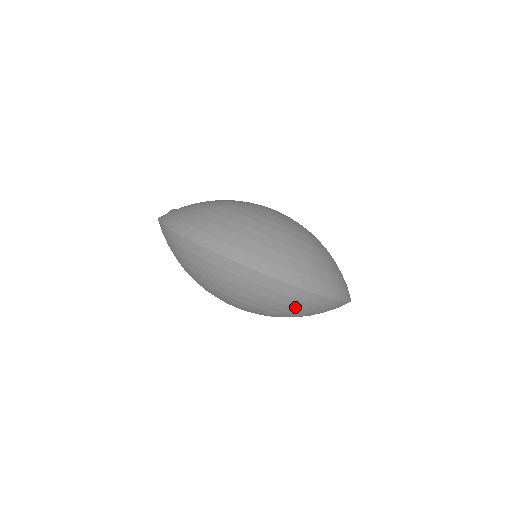
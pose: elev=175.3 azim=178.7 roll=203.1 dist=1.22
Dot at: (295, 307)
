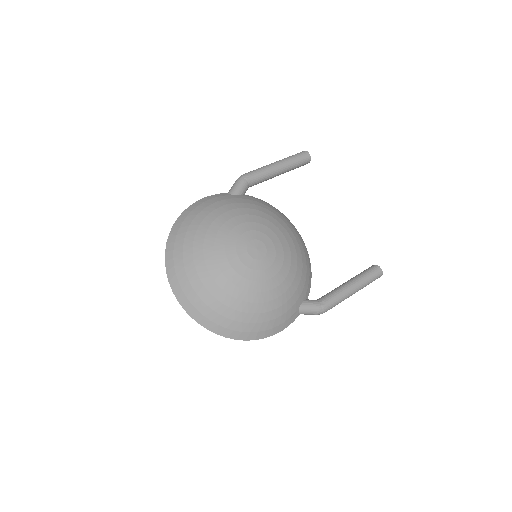
Dot at: occluded
